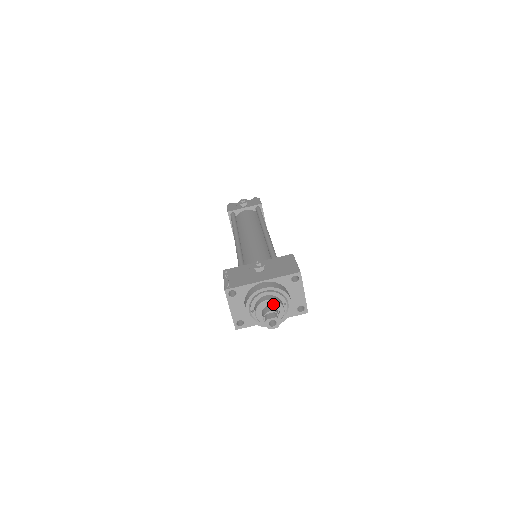
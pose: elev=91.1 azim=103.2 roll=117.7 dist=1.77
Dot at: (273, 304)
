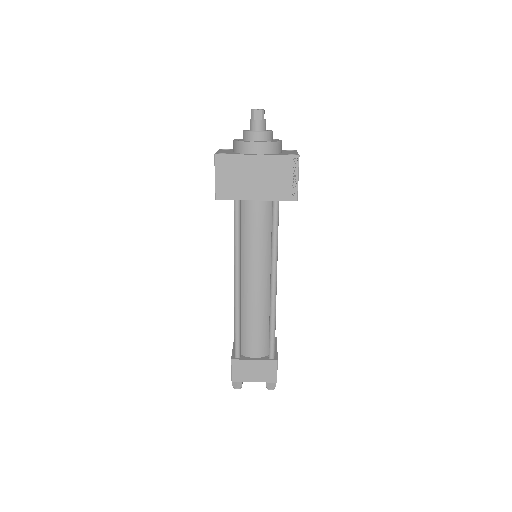
Dot at: occluded
